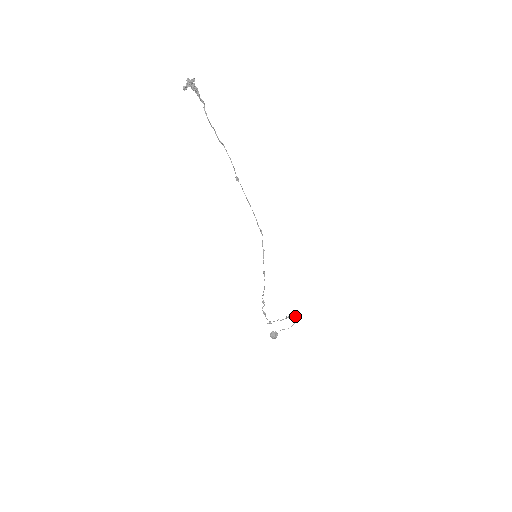
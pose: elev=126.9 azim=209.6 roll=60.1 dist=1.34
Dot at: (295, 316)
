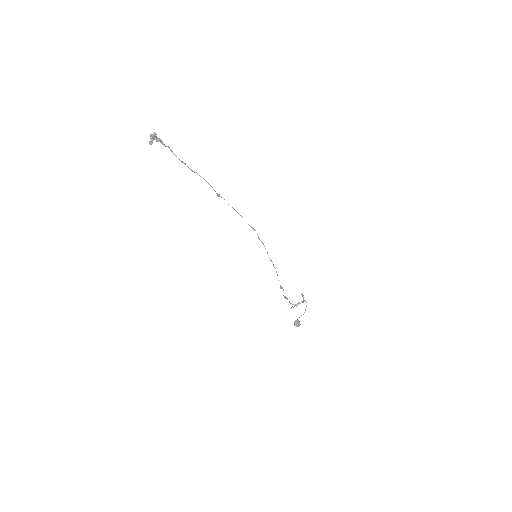
Dot at: (303, 302)
